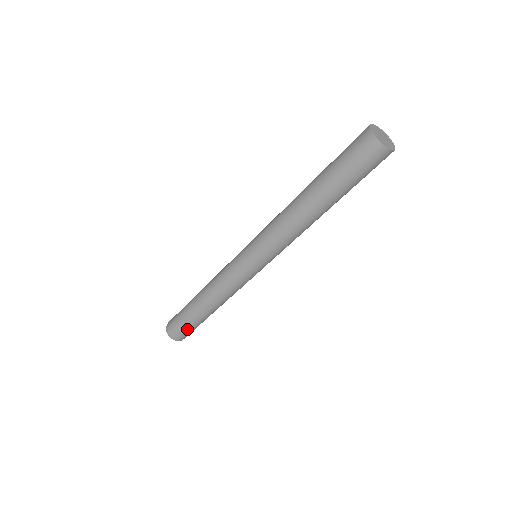
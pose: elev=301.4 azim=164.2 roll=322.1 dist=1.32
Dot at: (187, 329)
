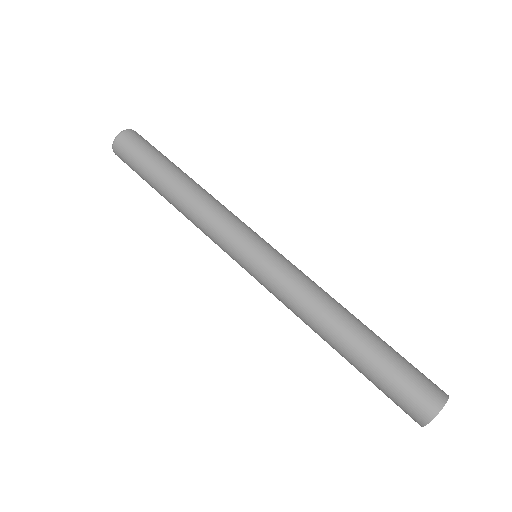
Dot at: (134, 168)
